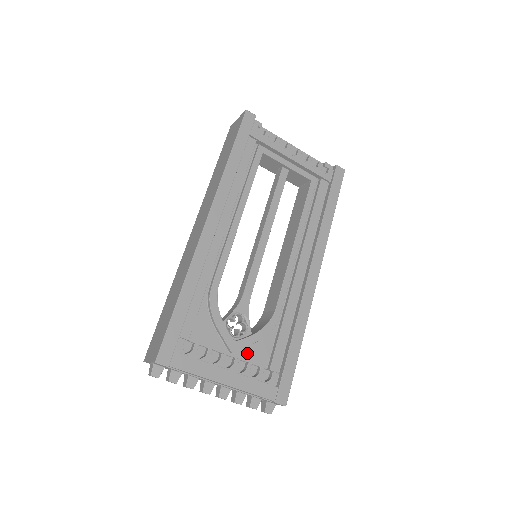
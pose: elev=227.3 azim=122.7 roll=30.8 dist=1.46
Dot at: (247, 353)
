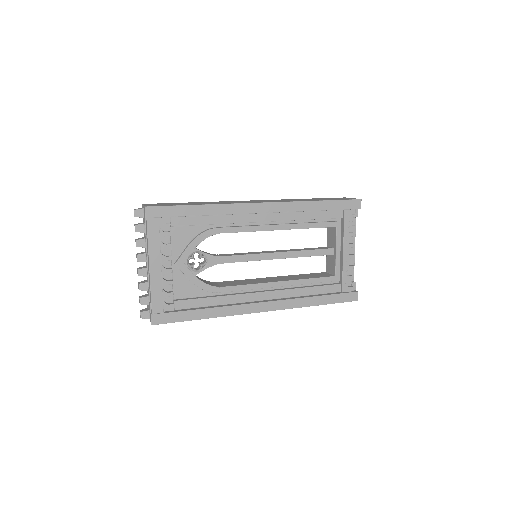
Dot at: (180, 278)
